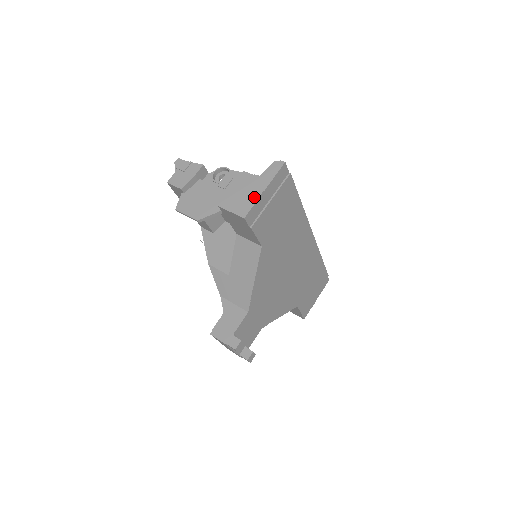
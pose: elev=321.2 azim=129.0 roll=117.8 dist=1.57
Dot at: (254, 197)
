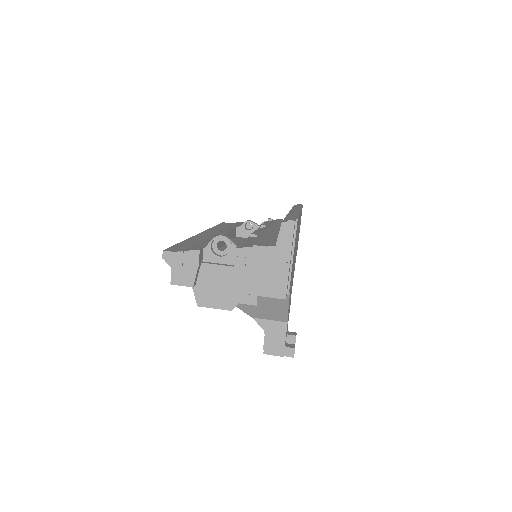
Dot at: (284, 274)
